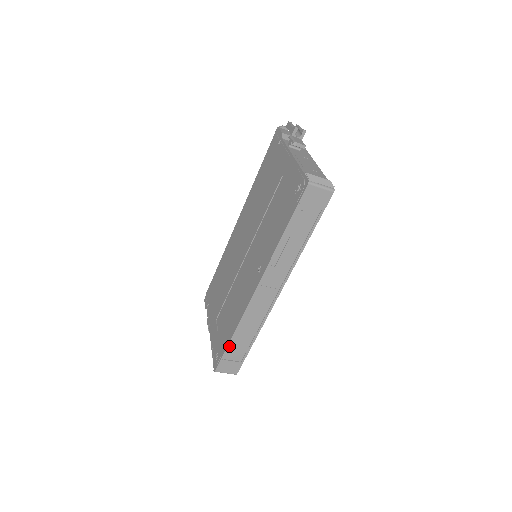
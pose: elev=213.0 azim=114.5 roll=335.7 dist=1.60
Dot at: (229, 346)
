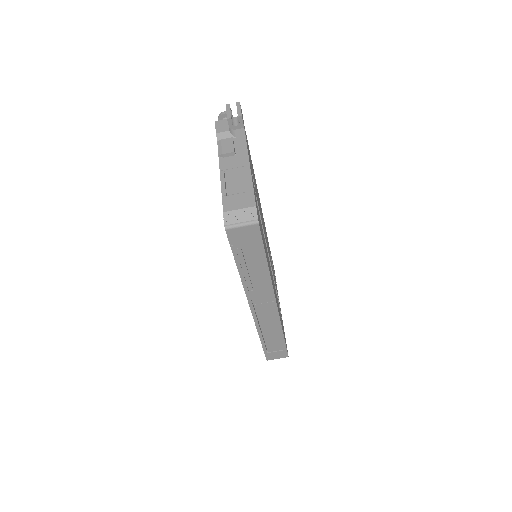
Dot at: (263, 345)
